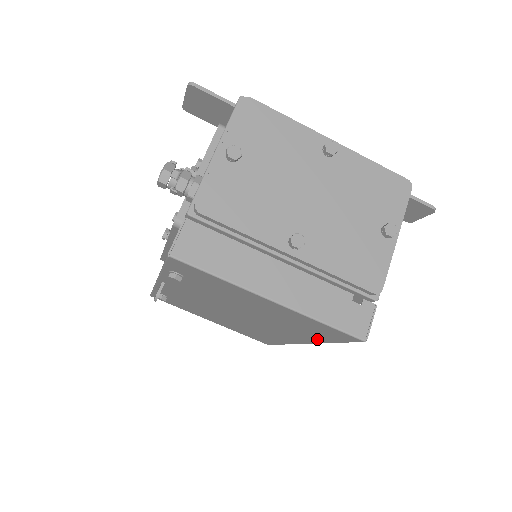
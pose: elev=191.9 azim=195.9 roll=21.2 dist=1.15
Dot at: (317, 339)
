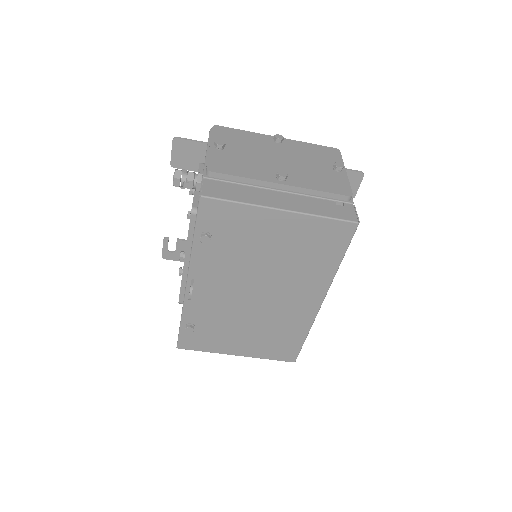
Dot at: (328, 270)
